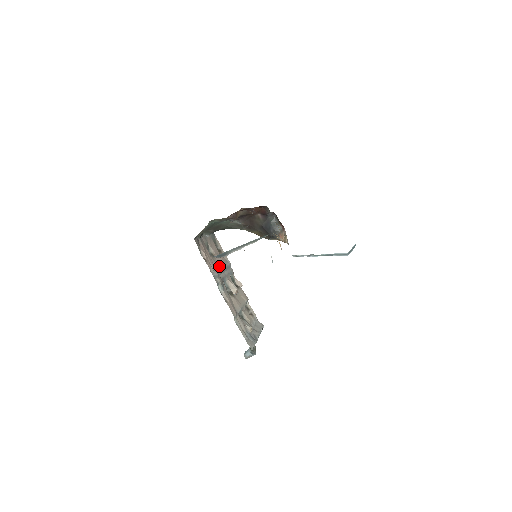
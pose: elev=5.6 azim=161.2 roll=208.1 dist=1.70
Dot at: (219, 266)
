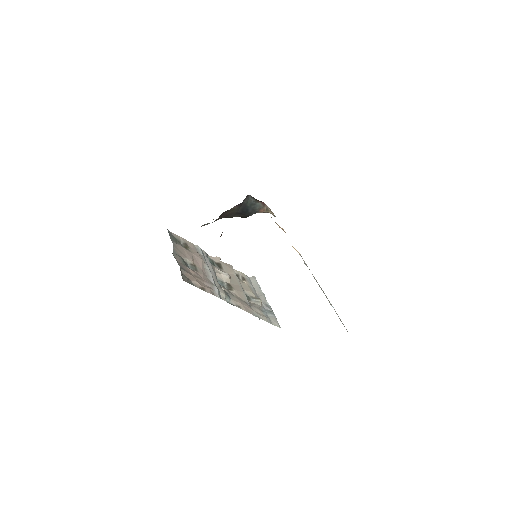
Dot at: (205, 271)
